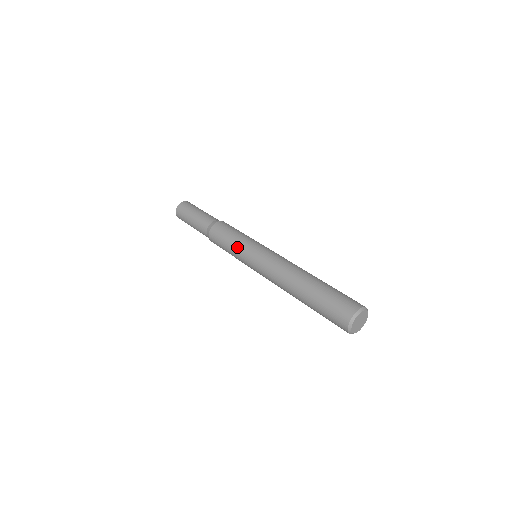
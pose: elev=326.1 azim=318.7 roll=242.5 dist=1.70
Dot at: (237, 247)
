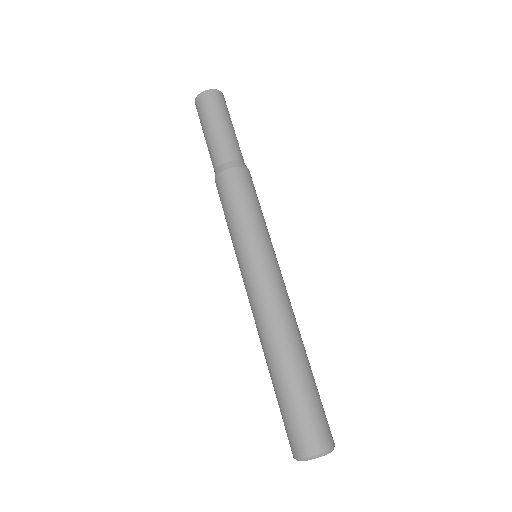
Dot at: (231, 237)
